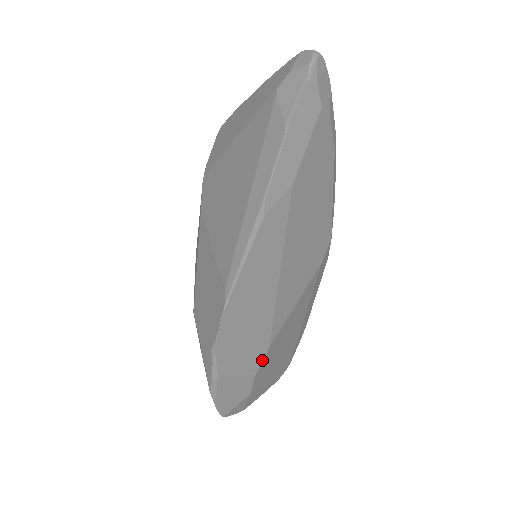
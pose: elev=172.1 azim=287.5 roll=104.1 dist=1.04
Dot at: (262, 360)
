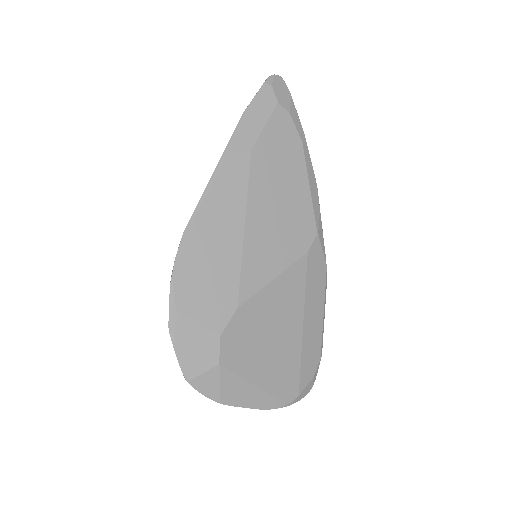
Dot at: (229, 320)
